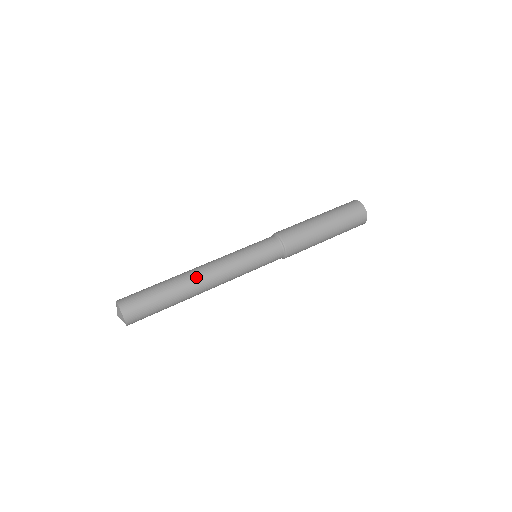
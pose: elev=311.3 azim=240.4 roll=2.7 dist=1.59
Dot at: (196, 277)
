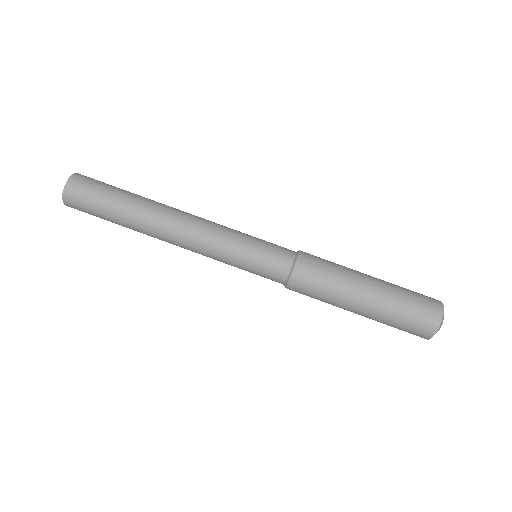
Dot at: (160, 235)
